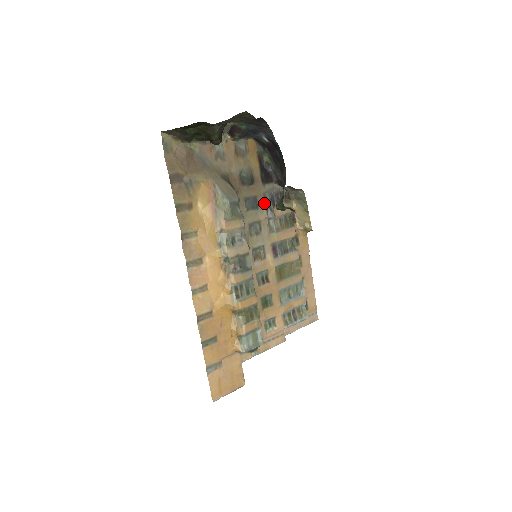
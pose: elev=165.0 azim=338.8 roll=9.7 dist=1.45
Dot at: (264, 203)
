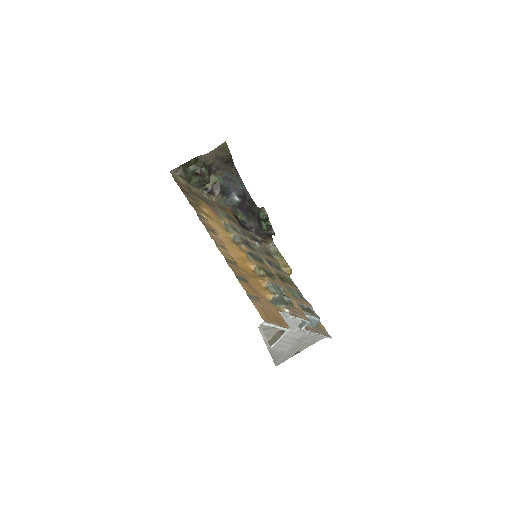
Dot at: (248, 236)
